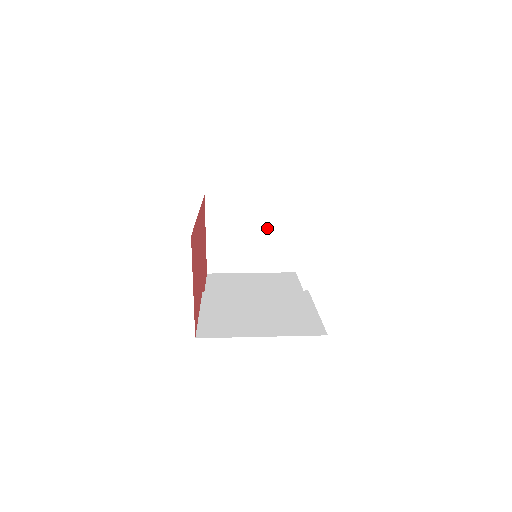
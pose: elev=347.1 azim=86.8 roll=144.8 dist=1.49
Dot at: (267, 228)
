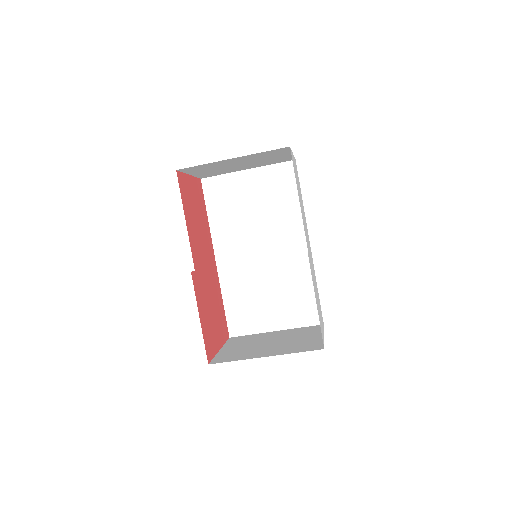
Dot at: (289, 338)
